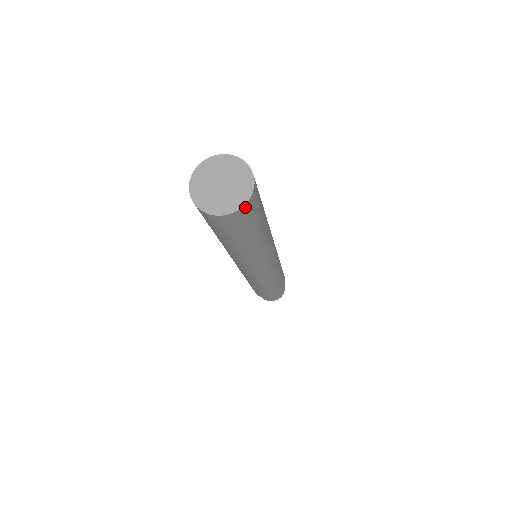
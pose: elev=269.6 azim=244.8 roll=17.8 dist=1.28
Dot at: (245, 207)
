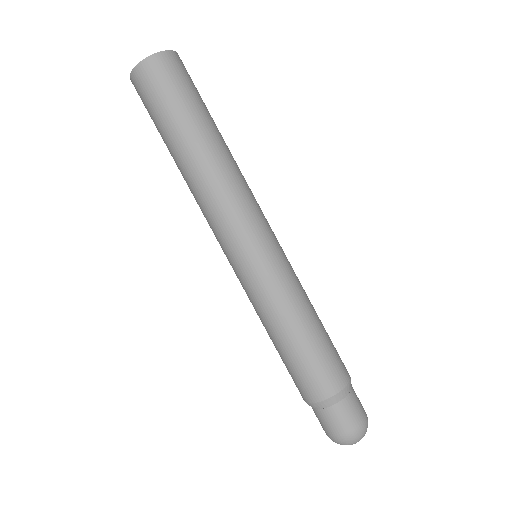
Dot at: (163, 56)
